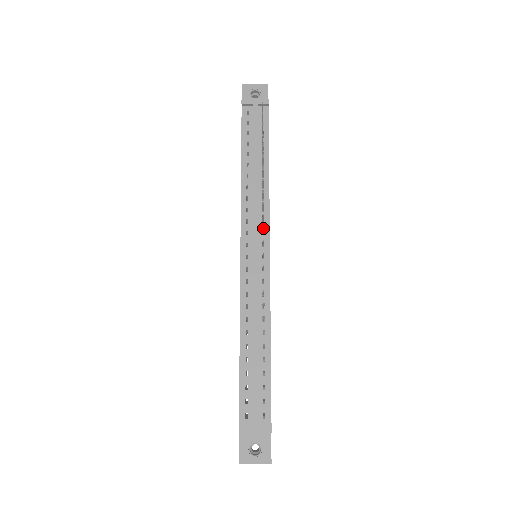
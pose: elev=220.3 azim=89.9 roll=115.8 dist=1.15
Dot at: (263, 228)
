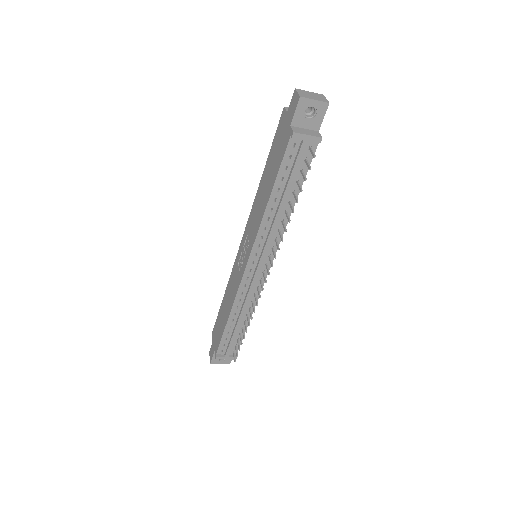
Dot at: occluded
